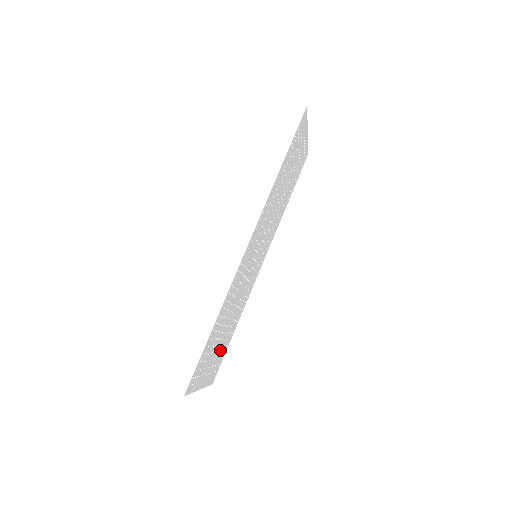
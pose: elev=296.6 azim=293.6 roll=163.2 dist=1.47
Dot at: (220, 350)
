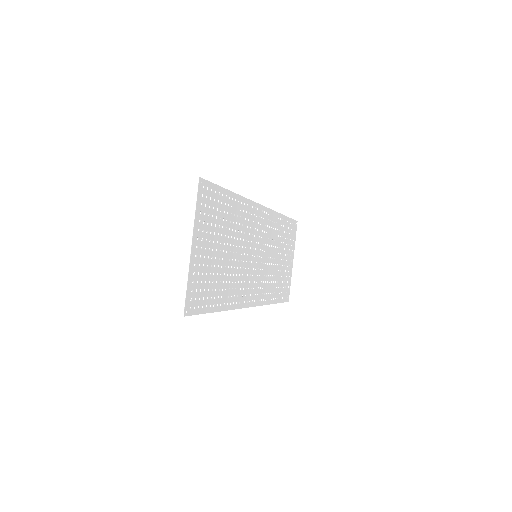
Dot at: (211, 273)
